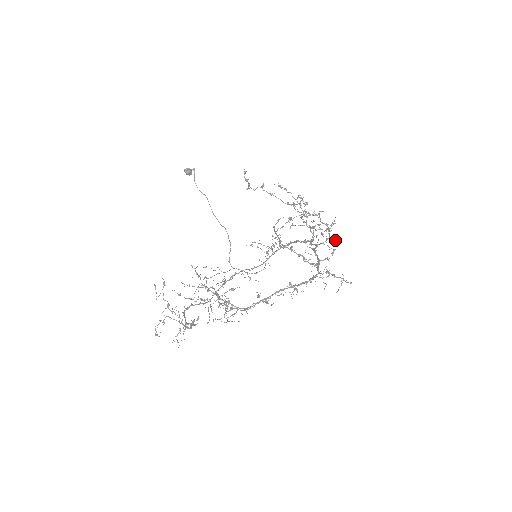
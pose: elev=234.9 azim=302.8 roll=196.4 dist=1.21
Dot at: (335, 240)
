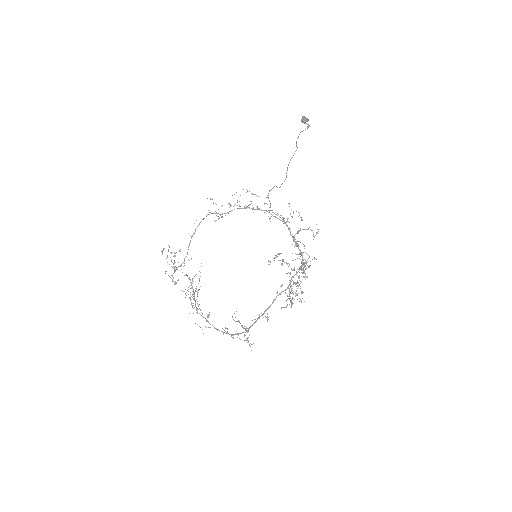
Dot at: (291, 306)
